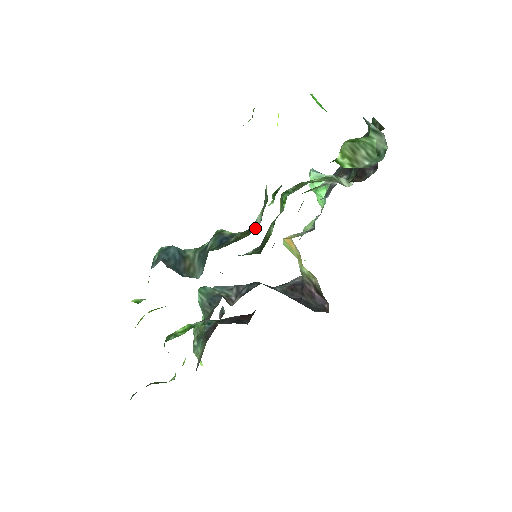
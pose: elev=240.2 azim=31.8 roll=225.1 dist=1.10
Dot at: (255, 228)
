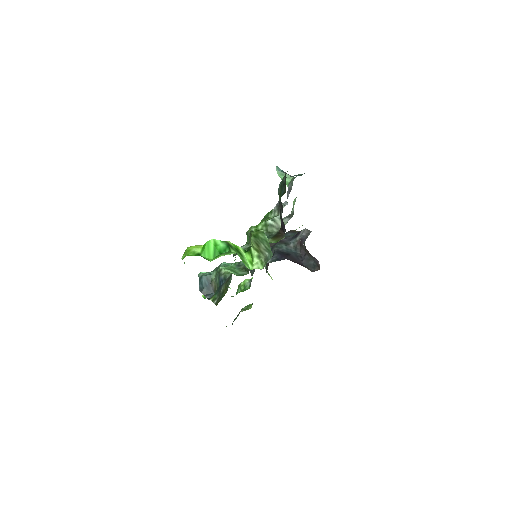
Dot at: occluded
